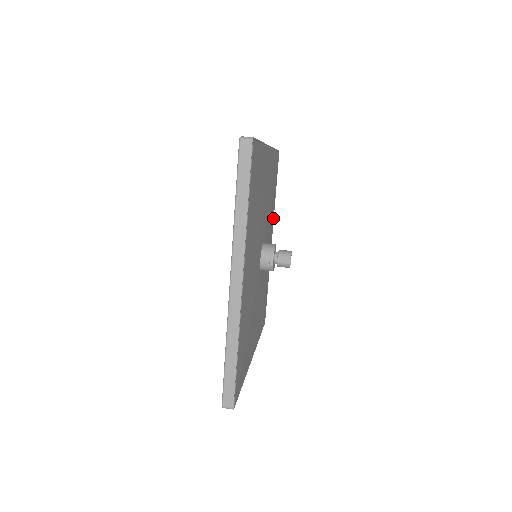
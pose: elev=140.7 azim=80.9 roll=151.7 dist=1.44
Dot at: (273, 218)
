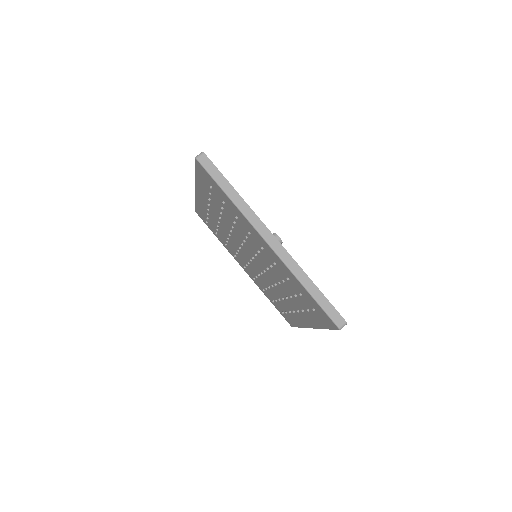
Dot at: occluded
